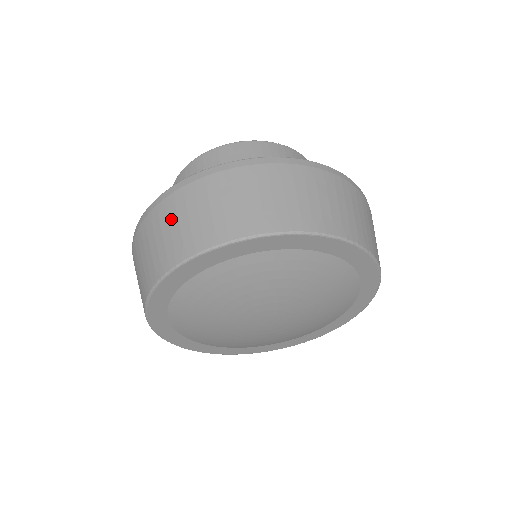
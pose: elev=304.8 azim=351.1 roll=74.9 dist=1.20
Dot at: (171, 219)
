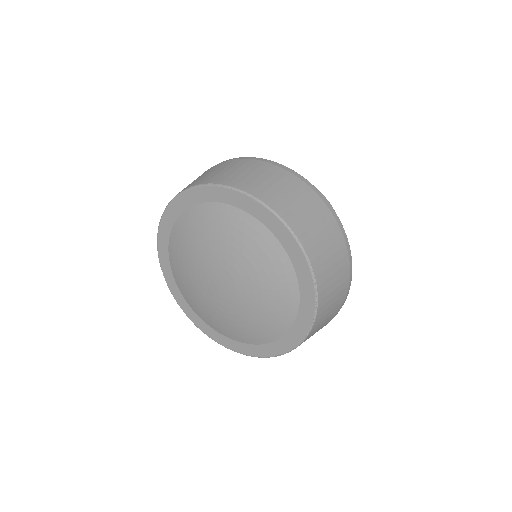
Dot at: occluded
